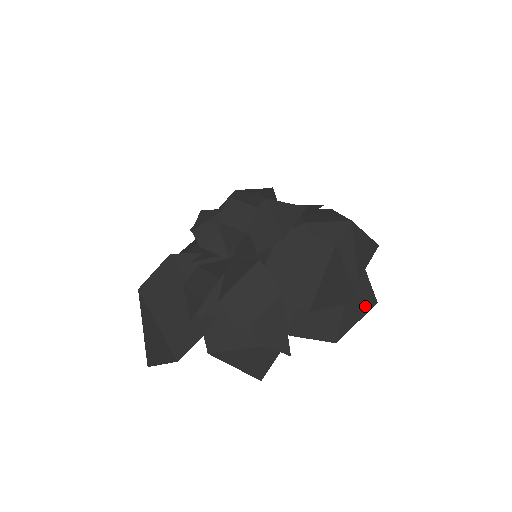
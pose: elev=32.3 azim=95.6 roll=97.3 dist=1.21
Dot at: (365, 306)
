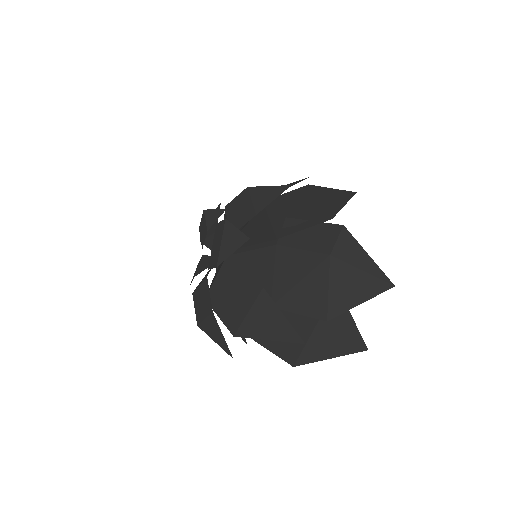
Dot at: (344, 347)
